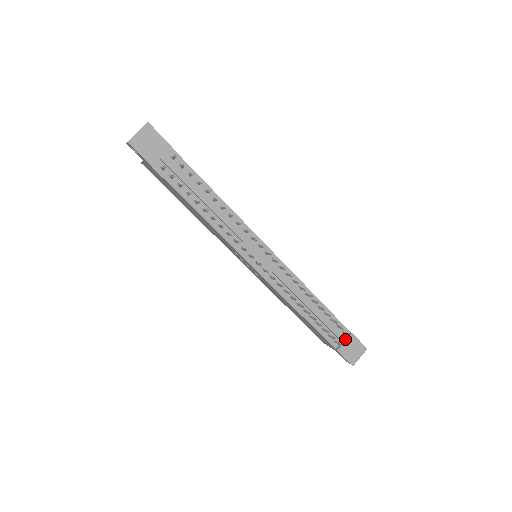
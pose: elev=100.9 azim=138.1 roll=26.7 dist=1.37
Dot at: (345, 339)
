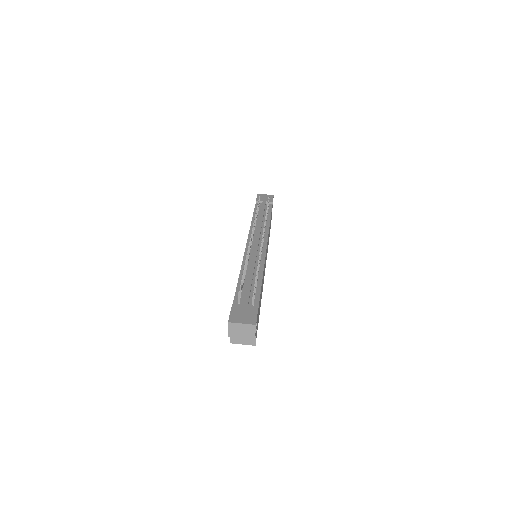
Dot at: (248, 304)
